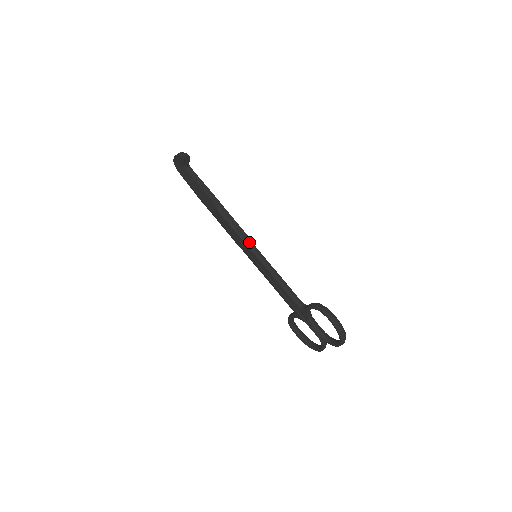
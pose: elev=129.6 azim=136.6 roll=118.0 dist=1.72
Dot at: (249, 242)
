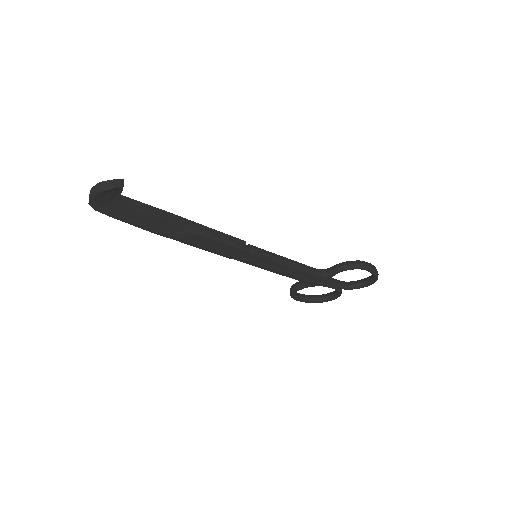
Dot at: (247, 246)
